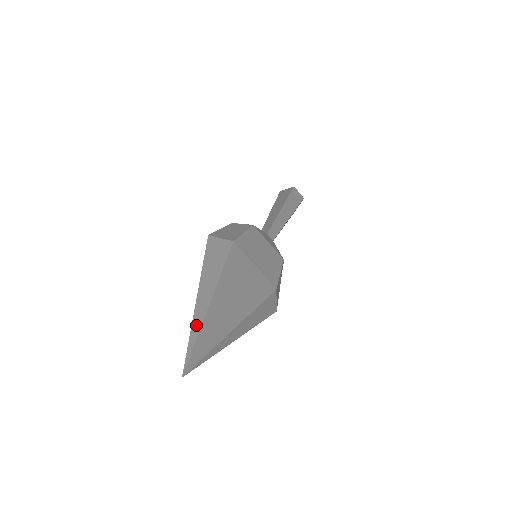
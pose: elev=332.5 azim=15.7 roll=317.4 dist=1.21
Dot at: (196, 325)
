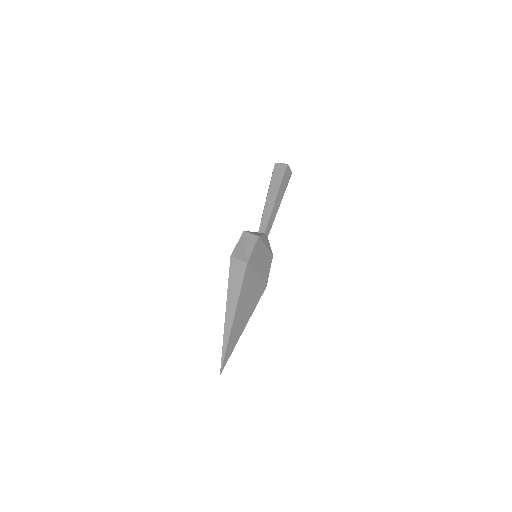
Dot at: (226, 339)
